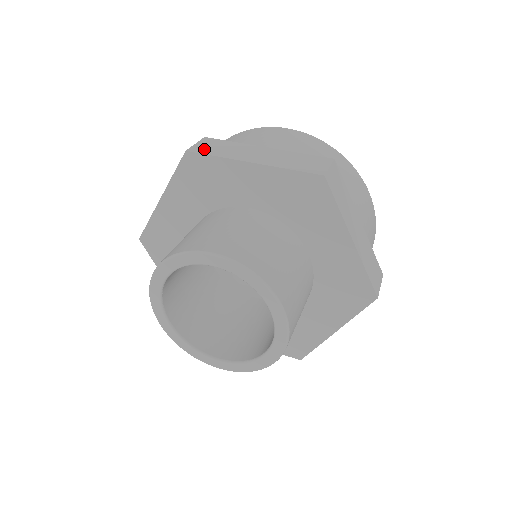
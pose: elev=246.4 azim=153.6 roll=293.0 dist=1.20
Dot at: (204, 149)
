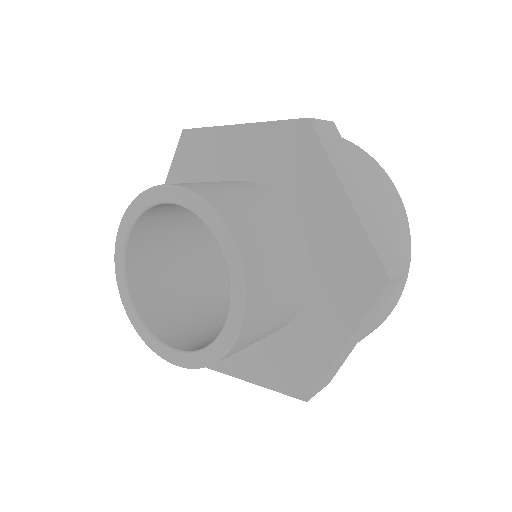
Dot at: (324, 134)
